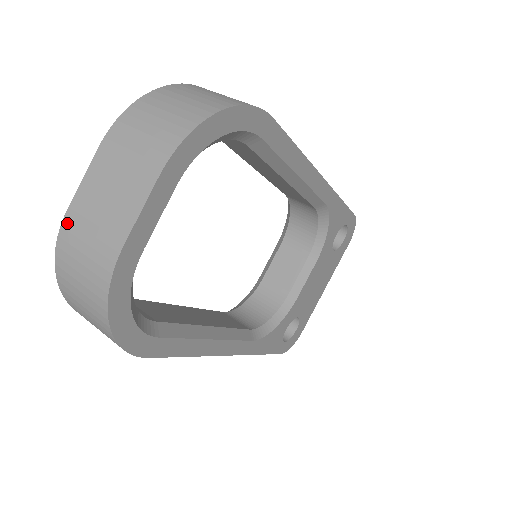
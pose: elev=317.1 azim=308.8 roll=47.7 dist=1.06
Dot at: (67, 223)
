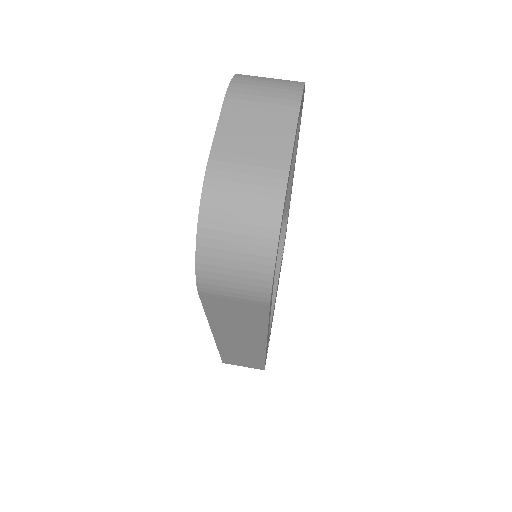
Dot at: (215, 164)
